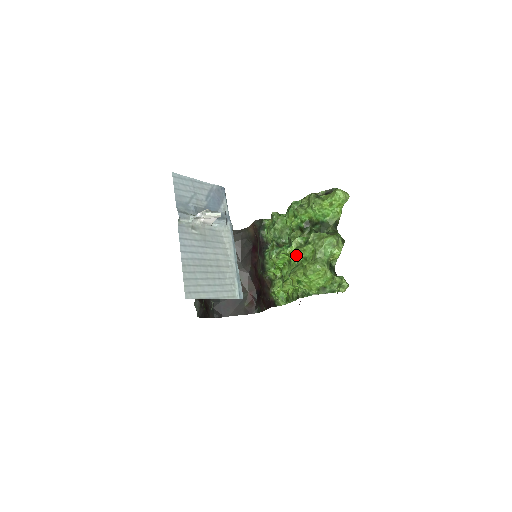
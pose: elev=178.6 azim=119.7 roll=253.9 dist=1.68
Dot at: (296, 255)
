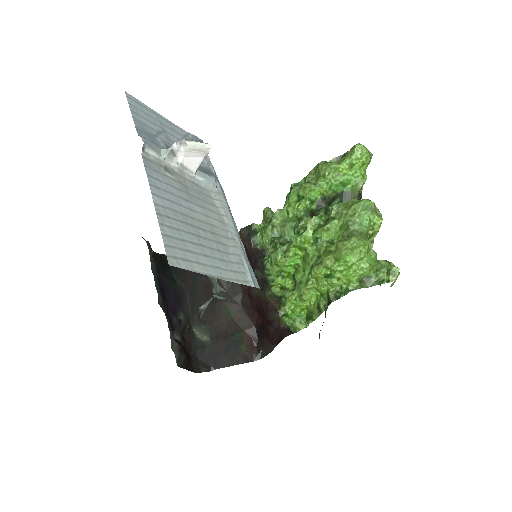
Dot at: (314, 244)
